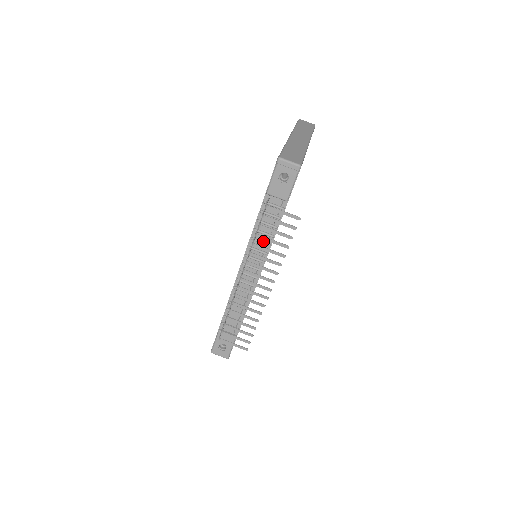
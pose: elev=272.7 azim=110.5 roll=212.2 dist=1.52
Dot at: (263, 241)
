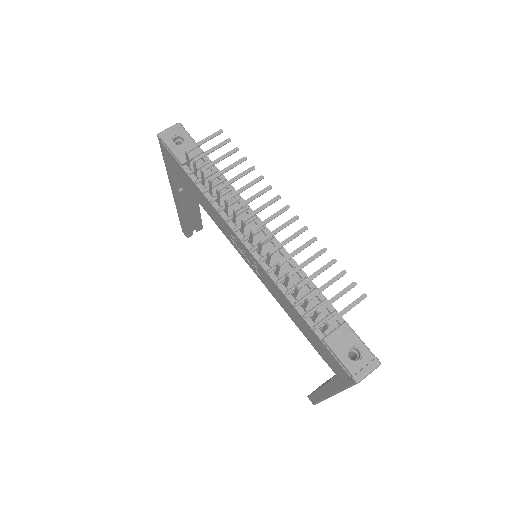
Dot at: (230, 202)
